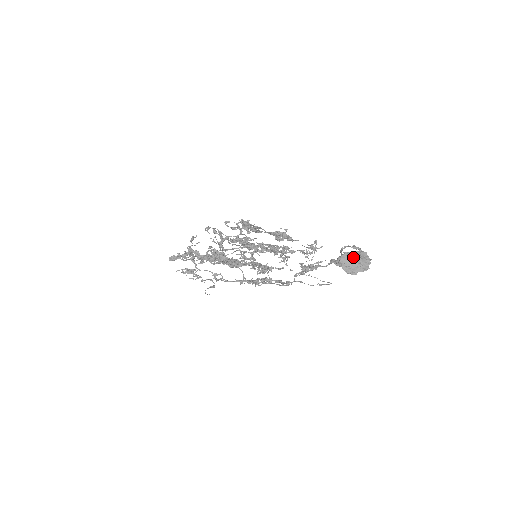
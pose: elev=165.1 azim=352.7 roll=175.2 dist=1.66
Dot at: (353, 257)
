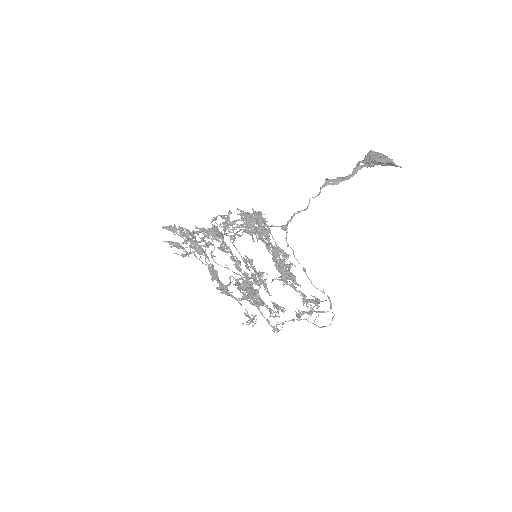
Dot at: (383, 154)
